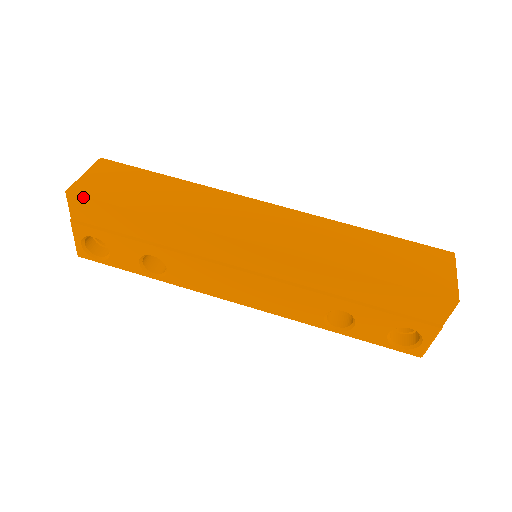
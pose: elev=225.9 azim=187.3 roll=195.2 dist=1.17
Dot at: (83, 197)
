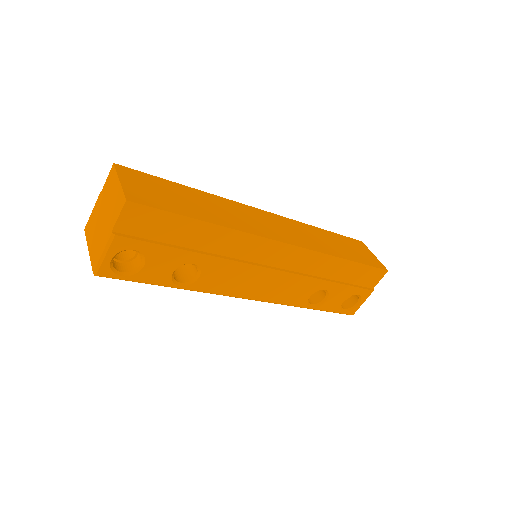
Dot at: (145, 206)
